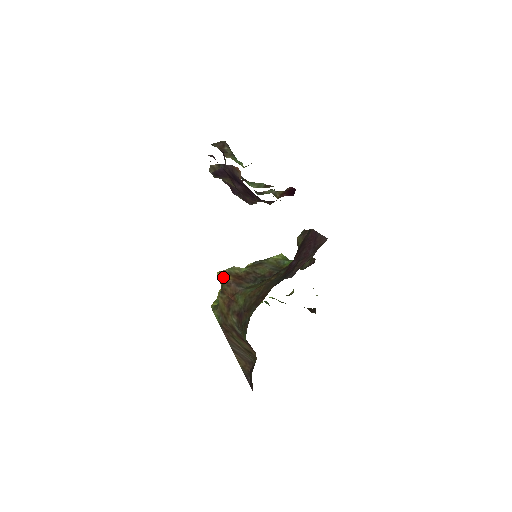
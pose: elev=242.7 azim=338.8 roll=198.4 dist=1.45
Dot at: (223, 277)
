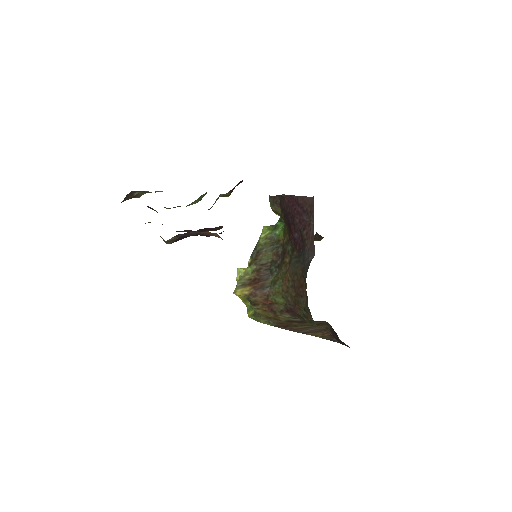
Dot at: (242, 293)
